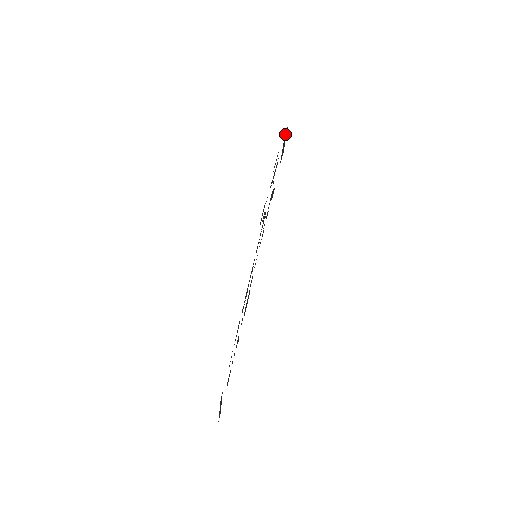
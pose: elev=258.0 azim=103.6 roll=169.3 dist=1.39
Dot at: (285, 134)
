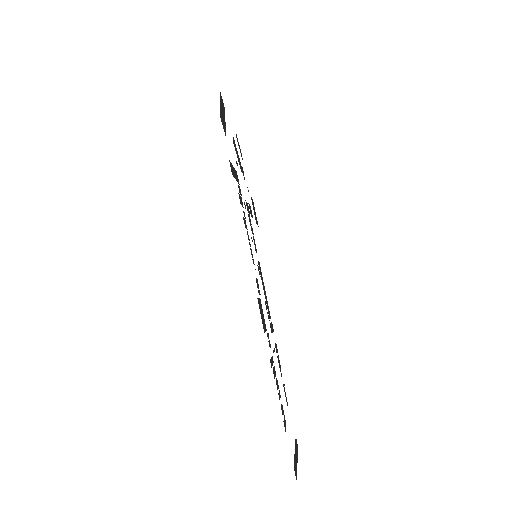
Dot at: (222, 103)
